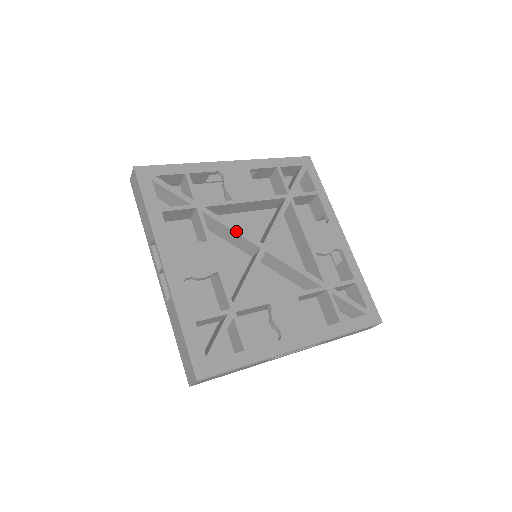
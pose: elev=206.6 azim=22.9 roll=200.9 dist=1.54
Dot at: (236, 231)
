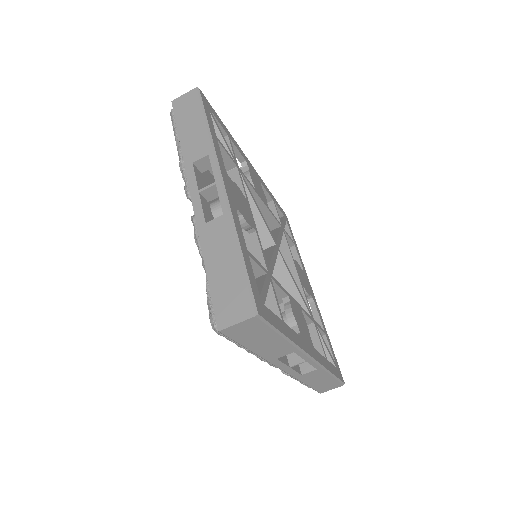
Dot at: (261, 214)
